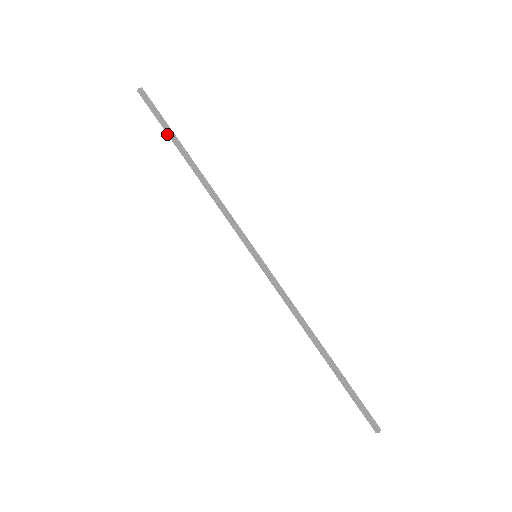
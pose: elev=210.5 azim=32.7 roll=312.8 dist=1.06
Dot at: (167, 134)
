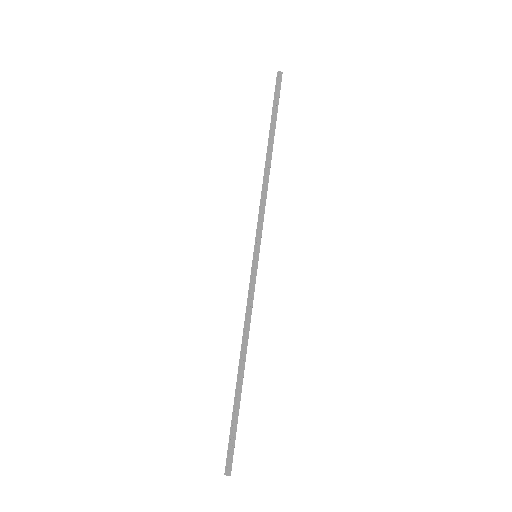
Dot at: (271, 117)
